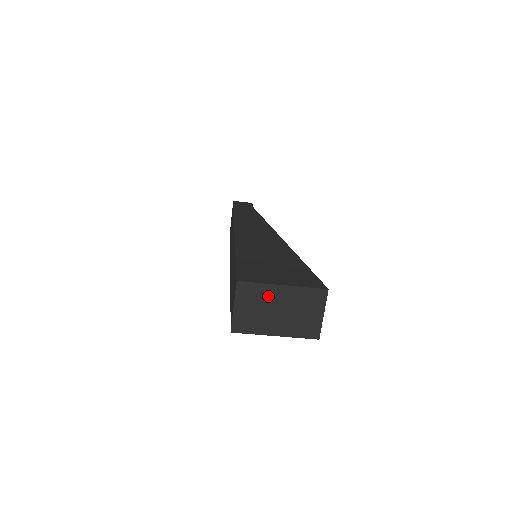
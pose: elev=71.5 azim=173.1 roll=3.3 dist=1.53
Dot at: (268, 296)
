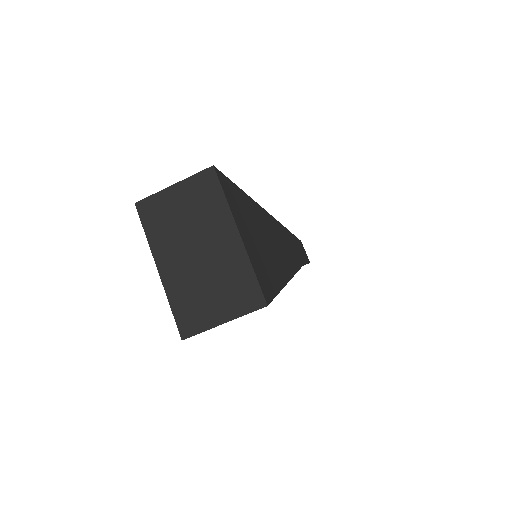
Dot at: (213, 222)
